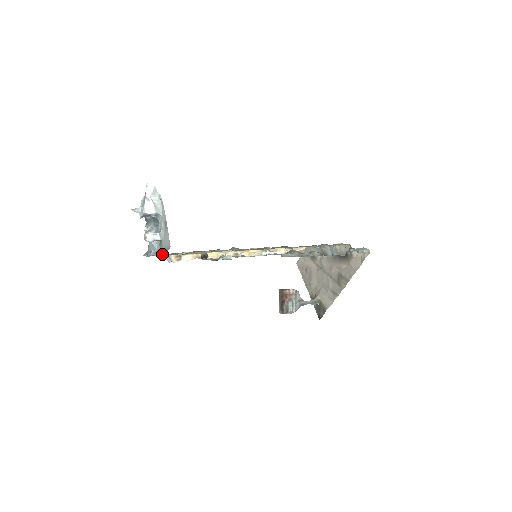
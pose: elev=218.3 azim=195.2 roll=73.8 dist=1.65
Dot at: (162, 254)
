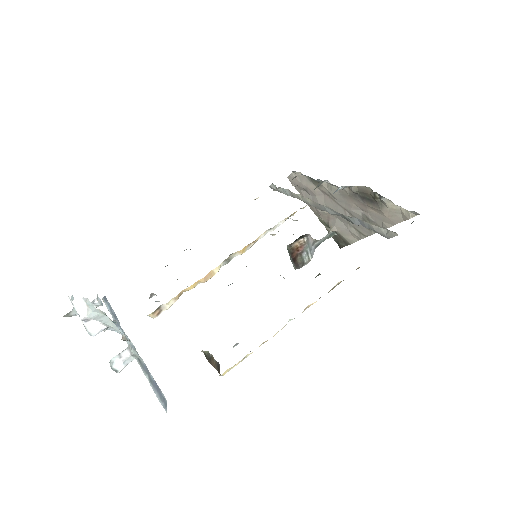
Dot at: occluded
